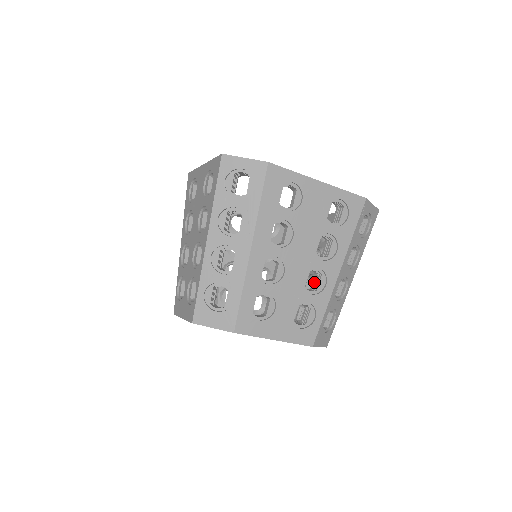
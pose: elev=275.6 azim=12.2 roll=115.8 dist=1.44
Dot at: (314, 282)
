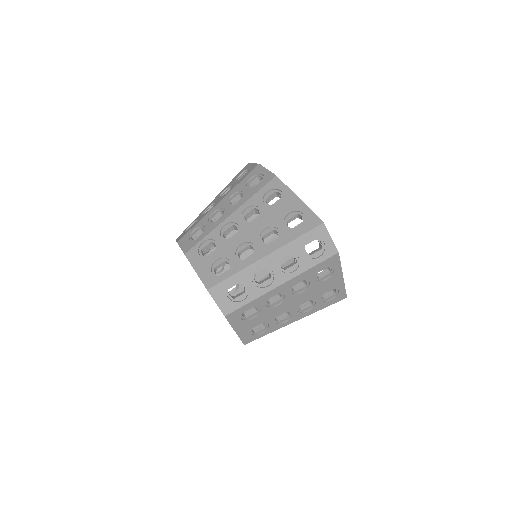
Dot at: (281, 315)
